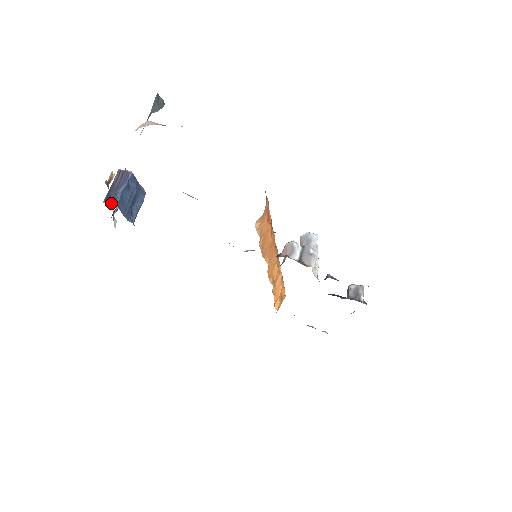
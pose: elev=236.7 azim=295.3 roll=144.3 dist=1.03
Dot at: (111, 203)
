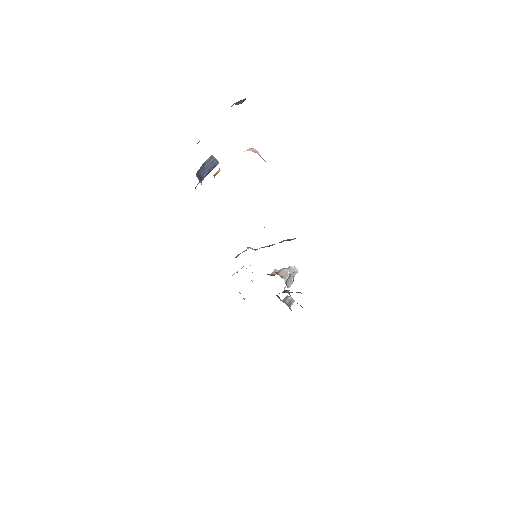
Dot at: (200, 179)
